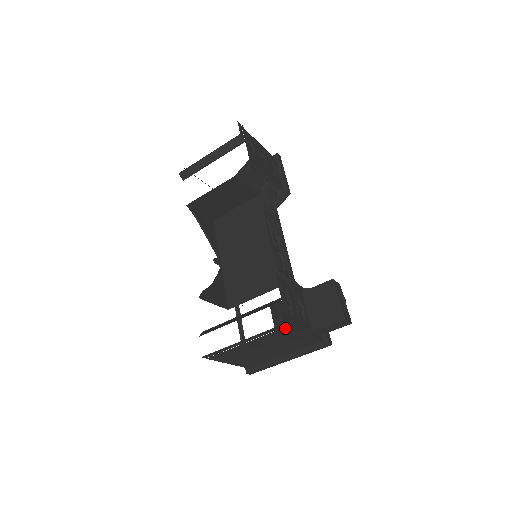
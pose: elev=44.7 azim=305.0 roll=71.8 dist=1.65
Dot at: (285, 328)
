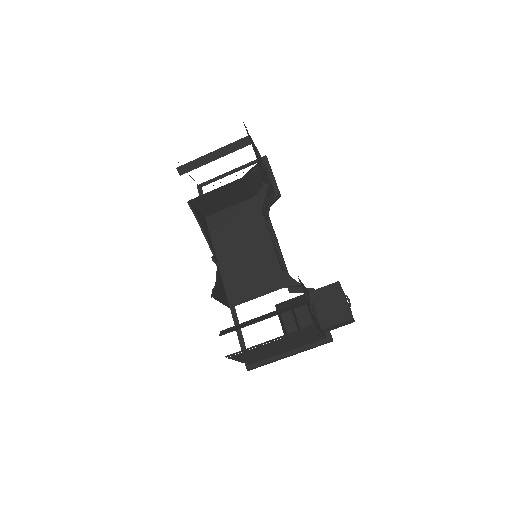
Dot at: (312, 328)
